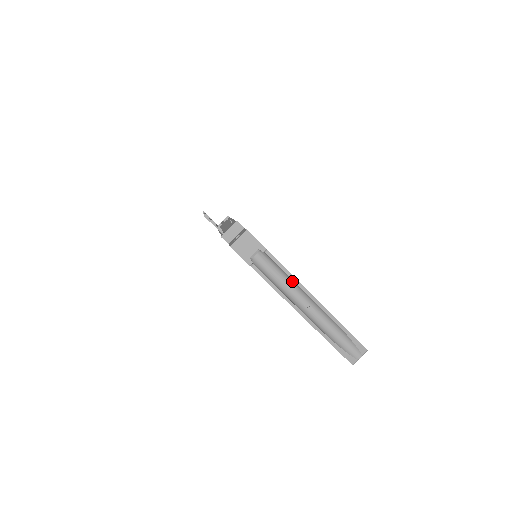
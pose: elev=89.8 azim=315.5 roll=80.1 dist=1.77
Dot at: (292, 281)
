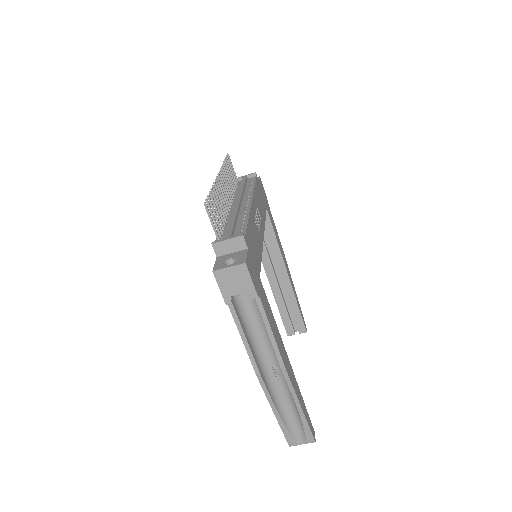
Dot at: occluded
